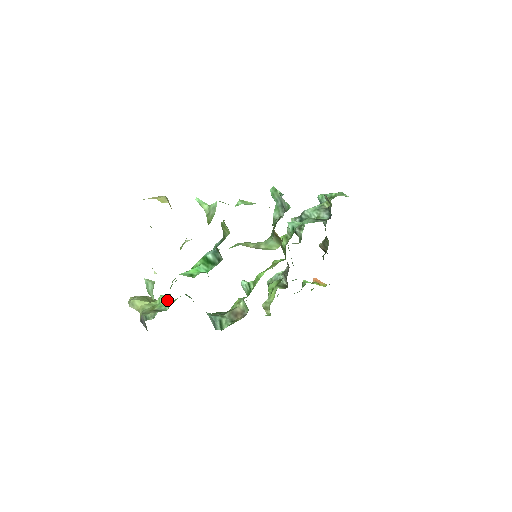
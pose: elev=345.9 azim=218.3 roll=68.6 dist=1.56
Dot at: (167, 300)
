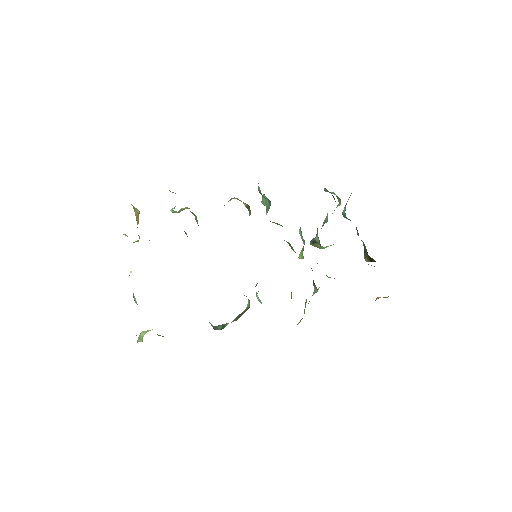
Dot at: occluded
